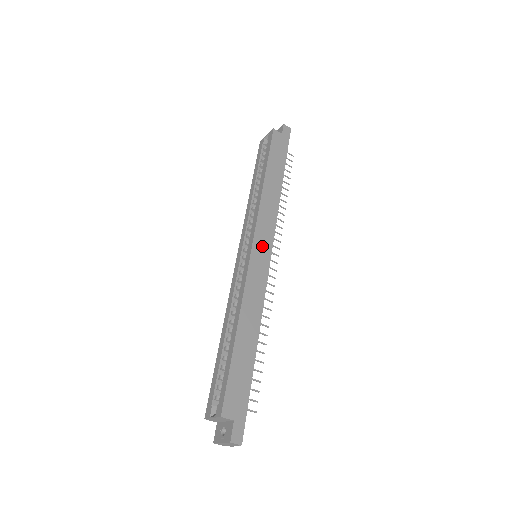
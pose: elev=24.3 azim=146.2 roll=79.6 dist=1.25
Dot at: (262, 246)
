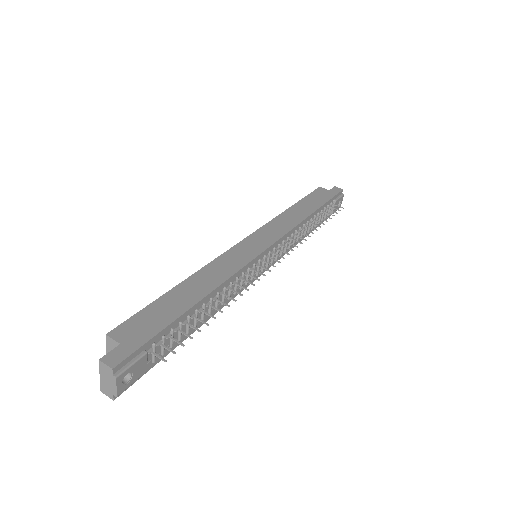
Dot at: (259, 241)
